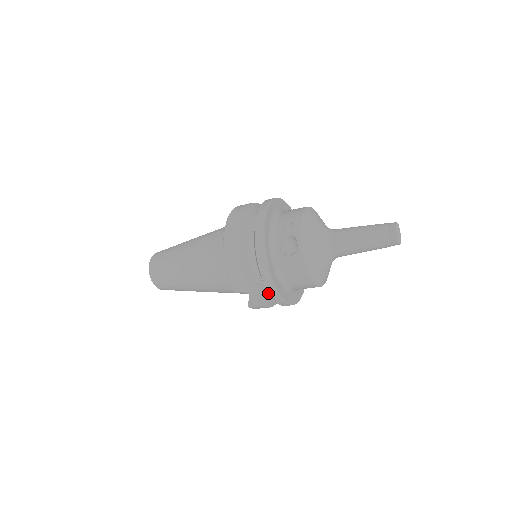
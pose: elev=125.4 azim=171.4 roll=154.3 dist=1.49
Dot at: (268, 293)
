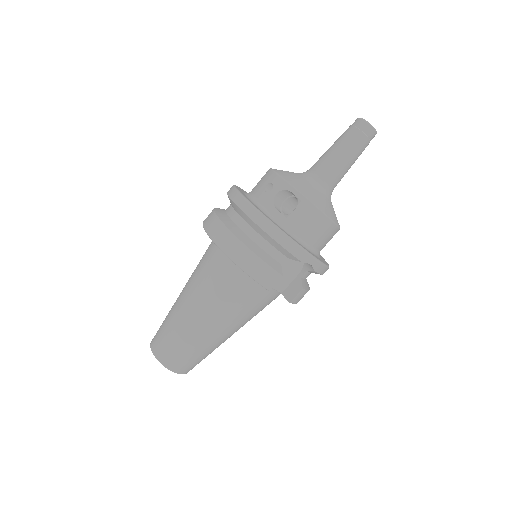
Dot at: (297, 275)
